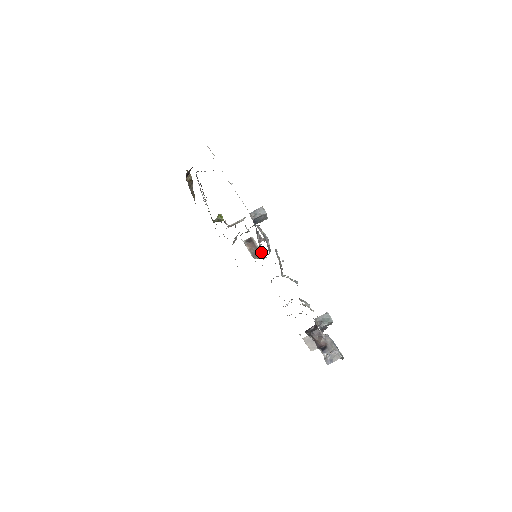
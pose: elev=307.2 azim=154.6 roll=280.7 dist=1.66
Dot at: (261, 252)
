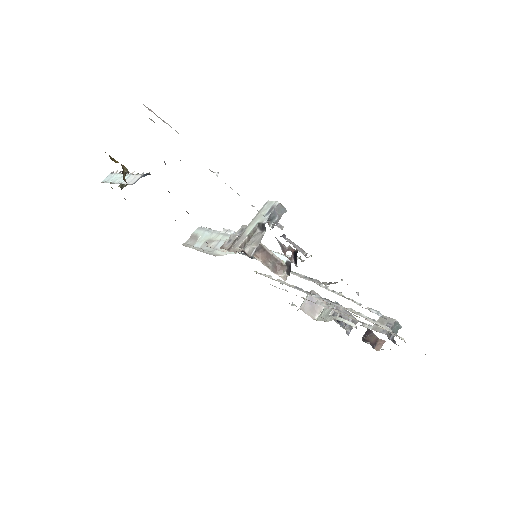
Dot at: (282, 262)
